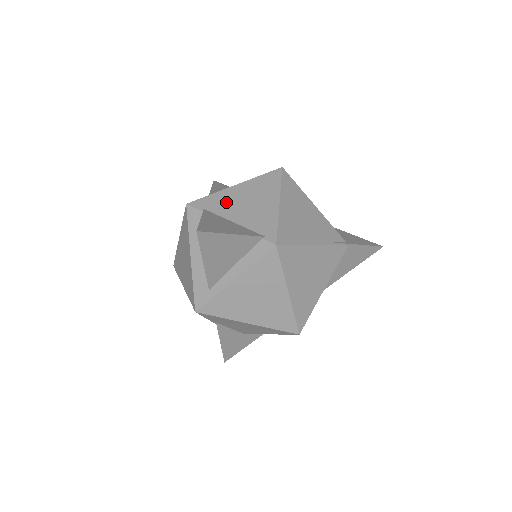
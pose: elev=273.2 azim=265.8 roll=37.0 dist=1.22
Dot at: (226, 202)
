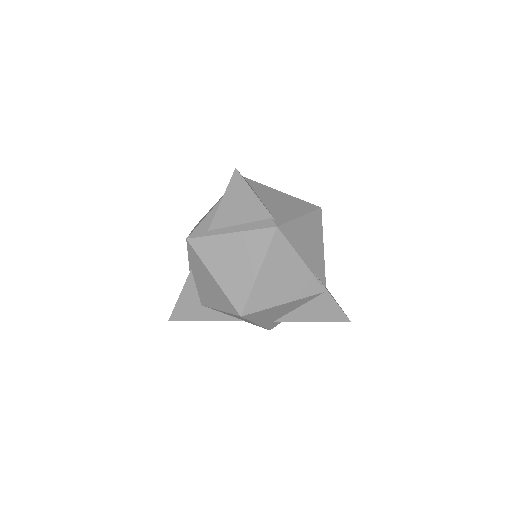
Dot at: (267, 192)
